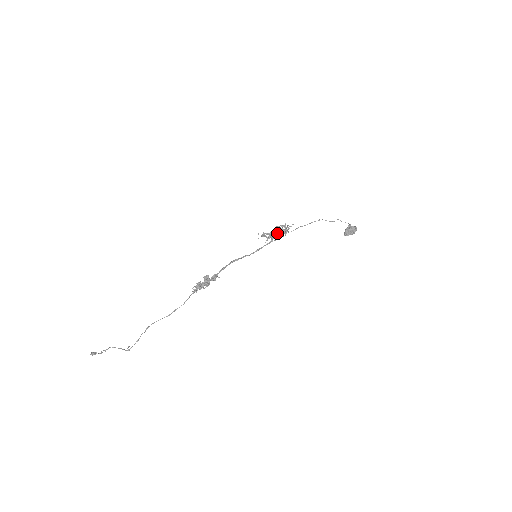
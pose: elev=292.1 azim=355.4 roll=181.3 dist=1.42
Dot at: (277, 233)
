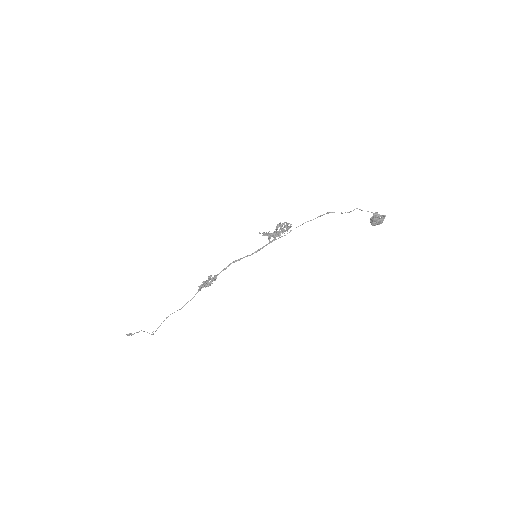
Dot at: (275, 232)
